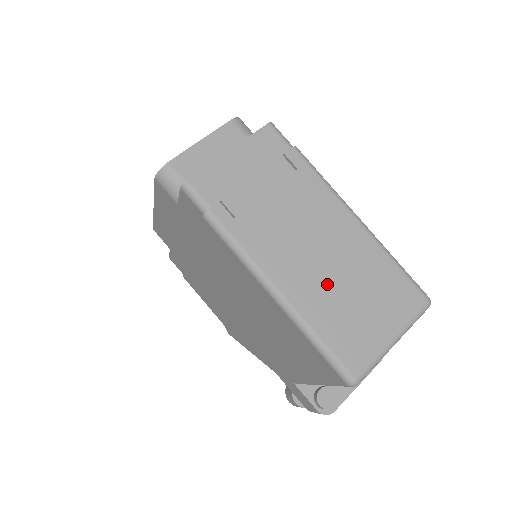
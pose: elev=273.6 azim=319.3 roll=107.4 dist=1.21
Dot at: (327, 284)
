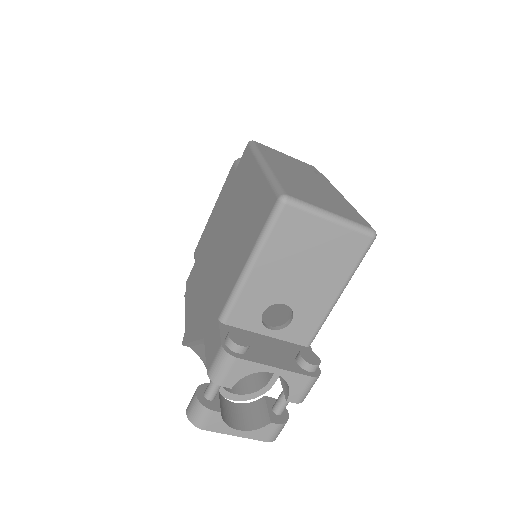
Dot at: (302, 183)
